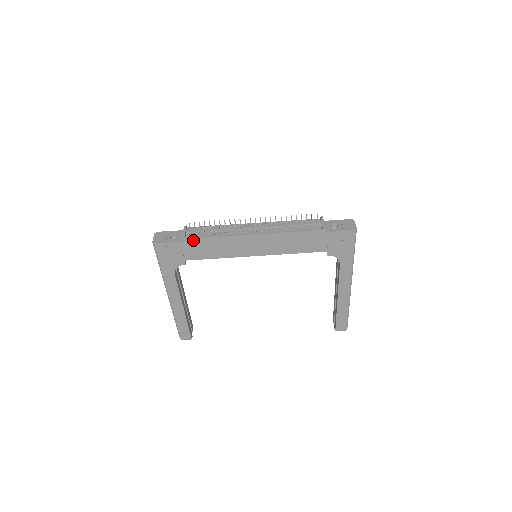
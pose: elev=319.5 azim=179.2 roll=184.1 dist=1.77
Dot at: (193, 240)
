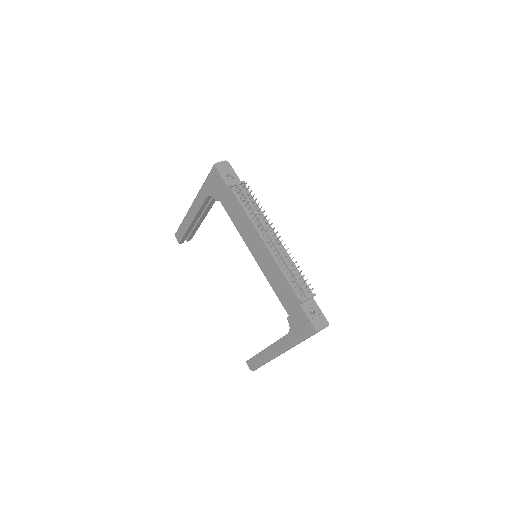
Dot at: (233, 195)
